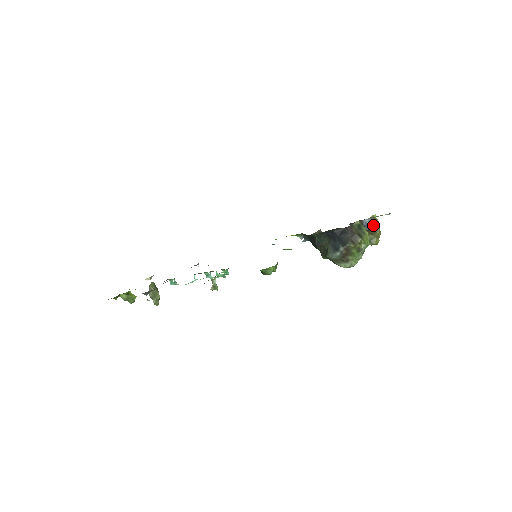
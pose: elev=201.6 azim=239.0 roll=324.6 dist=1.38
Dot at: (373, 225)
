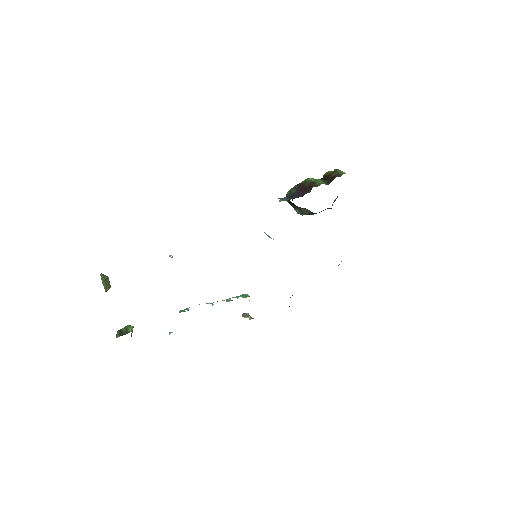
Dot at: occluded
